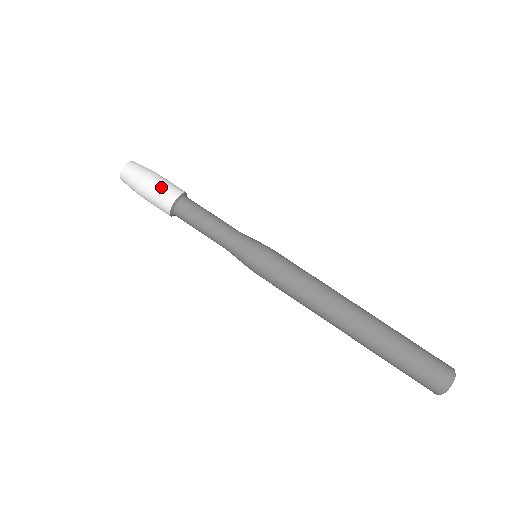
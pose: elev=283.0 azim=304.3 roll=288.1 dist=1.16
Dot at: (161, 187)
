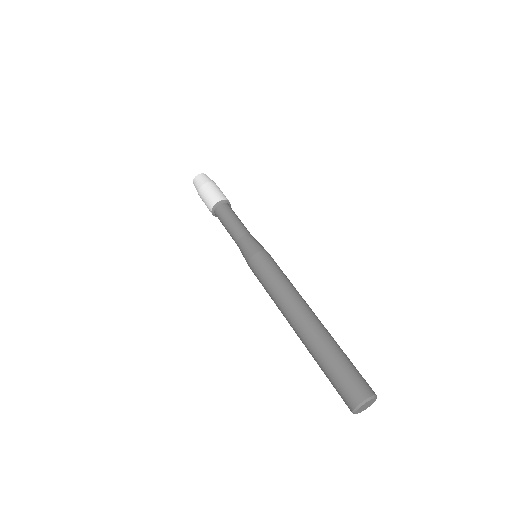
Dot at: (214, 191)
